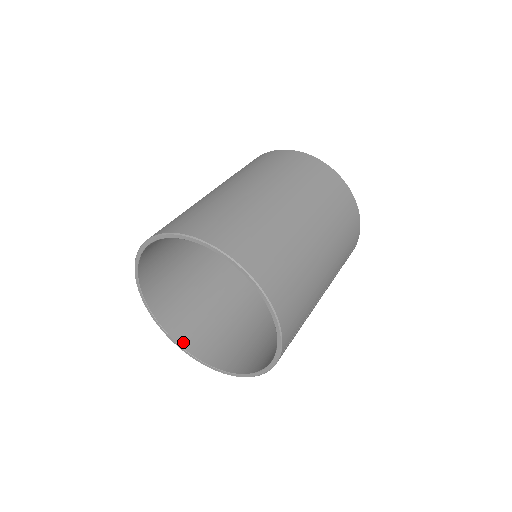
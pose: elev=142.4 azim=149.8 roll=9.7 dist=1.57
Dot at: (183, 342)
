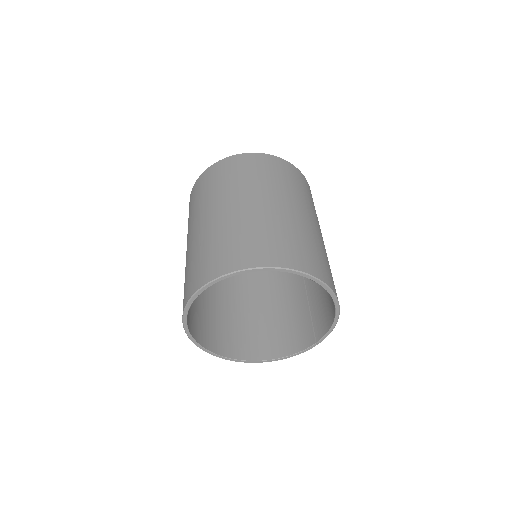
Dot at: (205, 344)
